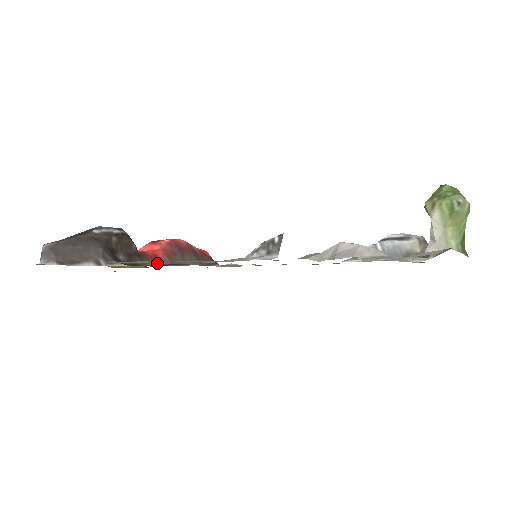
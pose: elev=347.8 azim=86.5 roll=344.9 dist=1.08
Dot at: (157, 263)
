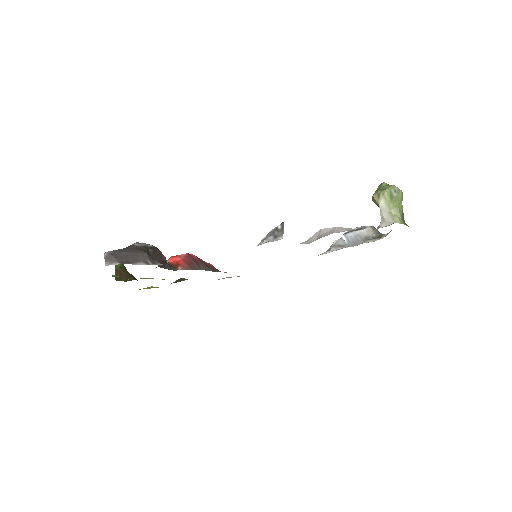
Dot at: occluded
